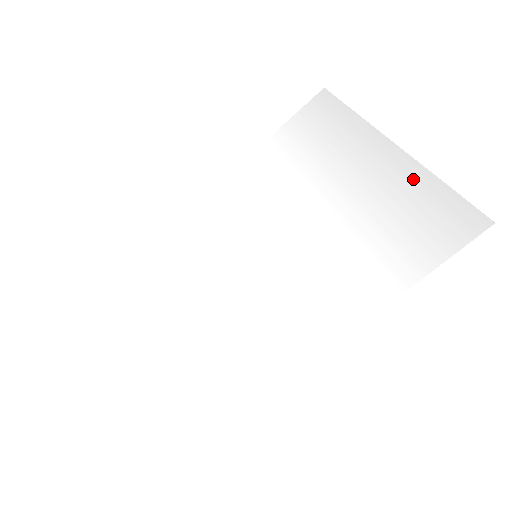
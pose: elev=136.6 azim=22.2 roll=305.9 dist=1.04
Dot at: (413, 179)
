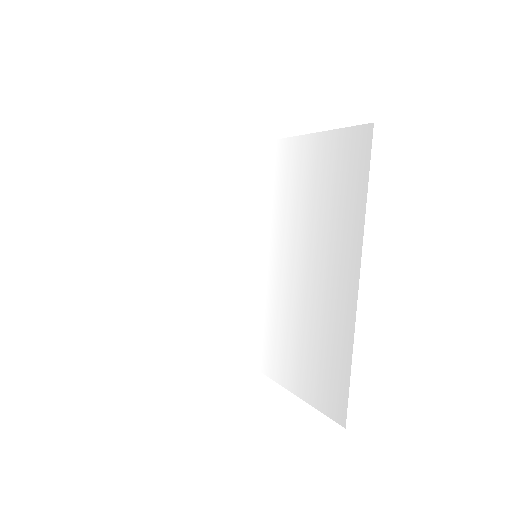
Dot at: (342, 336)
